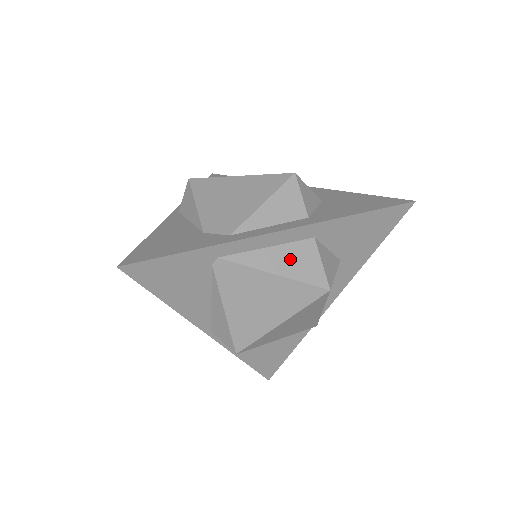
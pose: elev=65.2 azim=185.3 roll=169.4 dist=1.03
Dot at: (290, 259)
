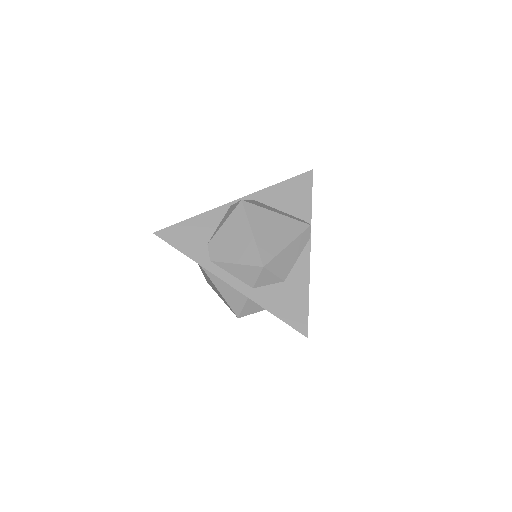
Dot at: (230, 293)
